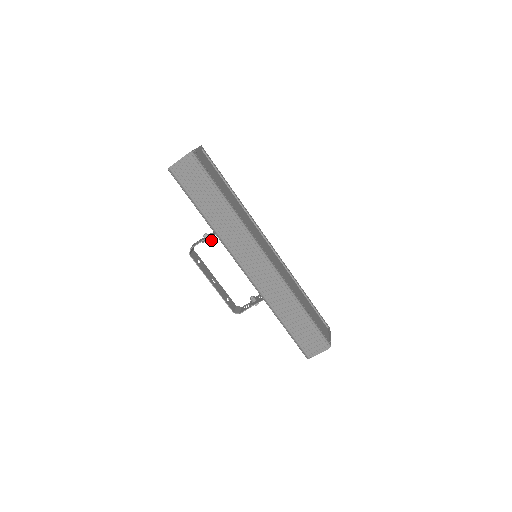
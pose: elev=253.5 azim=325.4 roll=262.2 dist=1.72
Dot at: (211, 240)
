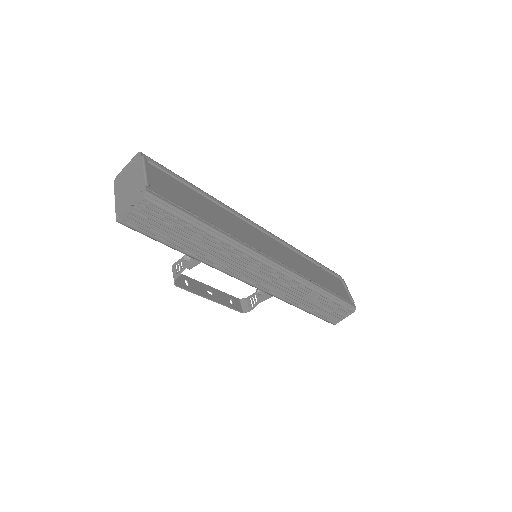
Dot at: occluded
